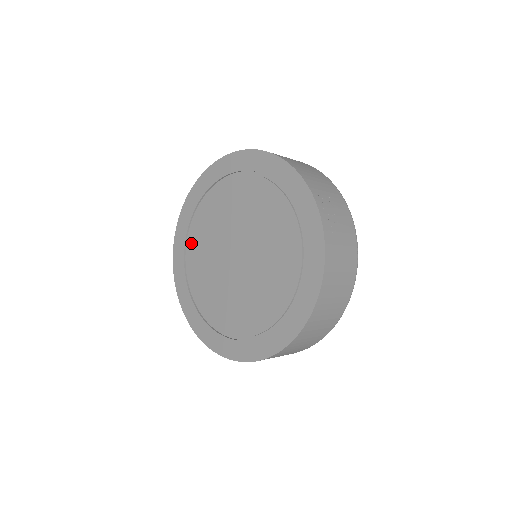
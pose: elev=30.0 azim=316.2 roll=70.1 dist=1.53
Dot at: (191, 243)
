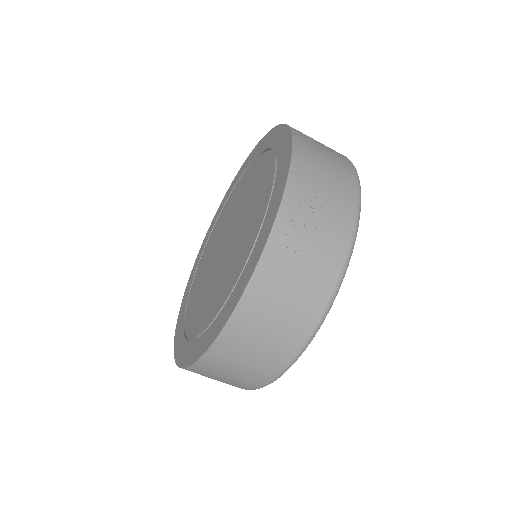
Dot at: (219, 219)
